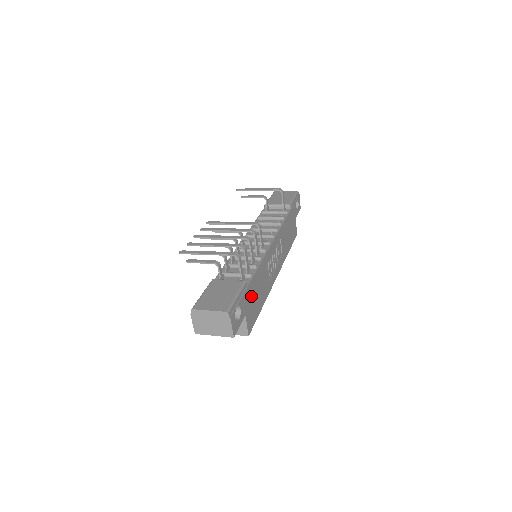
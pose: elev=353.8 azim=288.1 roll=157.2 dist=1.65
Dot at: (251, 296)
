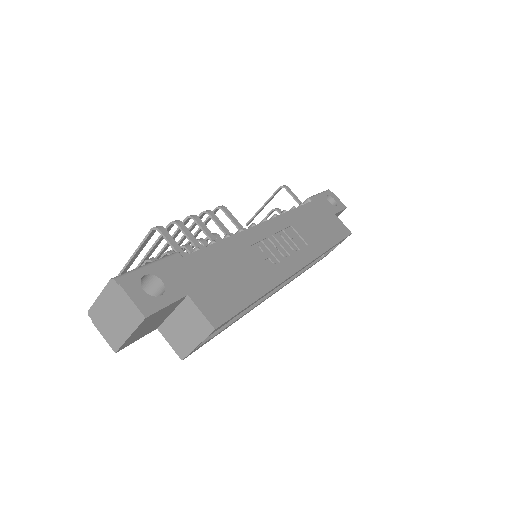
Dot at: (204, 273)
